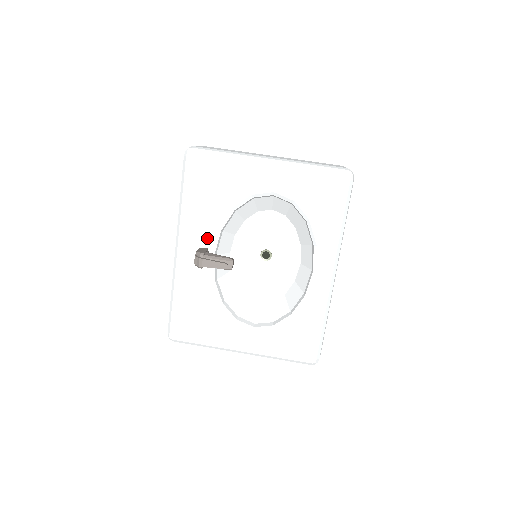
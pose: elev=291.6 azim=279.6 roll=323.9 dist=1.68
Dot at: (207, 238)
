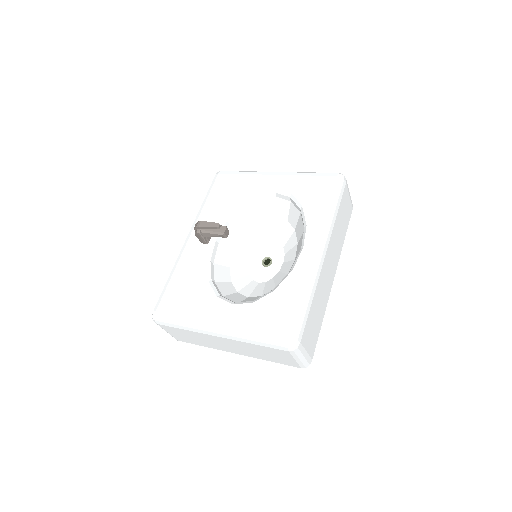
Dot at: occluded
